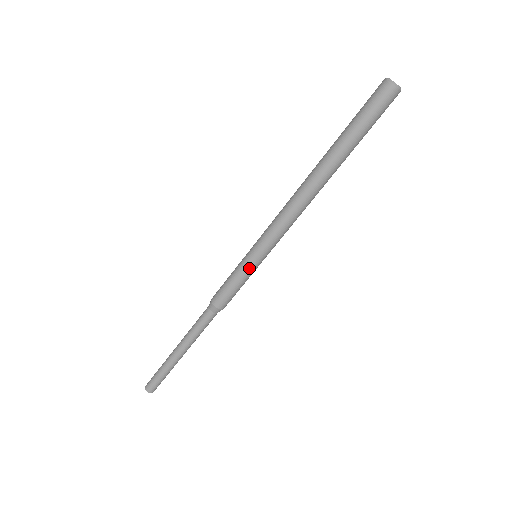
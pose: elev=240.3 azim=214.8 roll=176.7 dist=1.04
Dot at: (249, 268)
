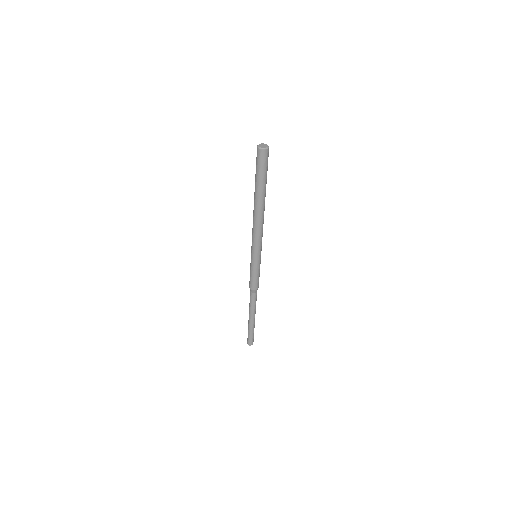
Dot at: (259, 264)
